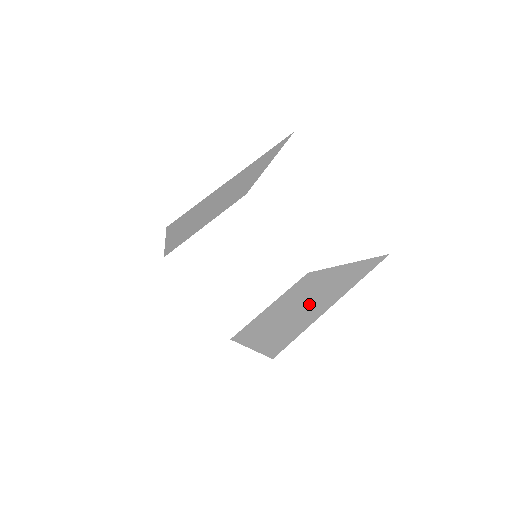
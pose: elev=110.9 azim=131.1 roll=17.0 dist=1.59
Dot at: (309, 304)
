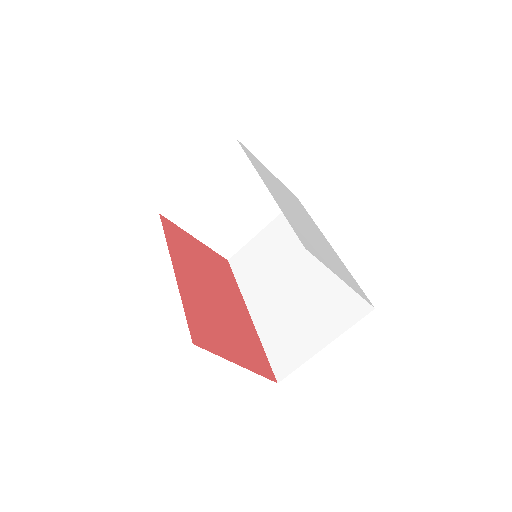
Dot at: (303, 306)
